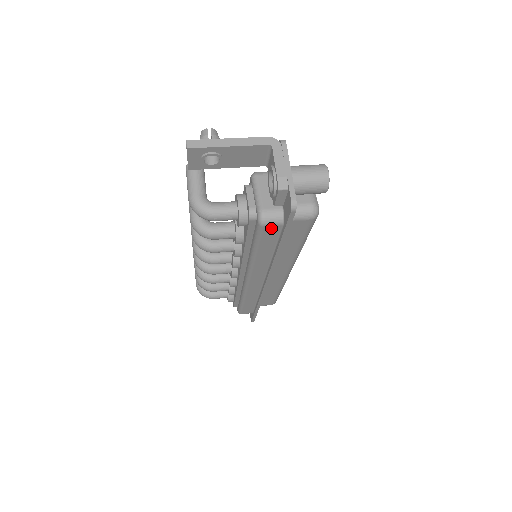
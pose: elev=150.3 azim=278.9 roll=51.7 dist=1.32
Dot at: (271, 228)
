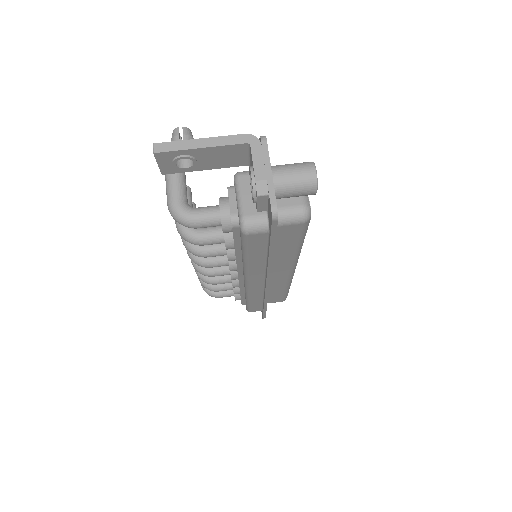
Dot at: (256, 236)
